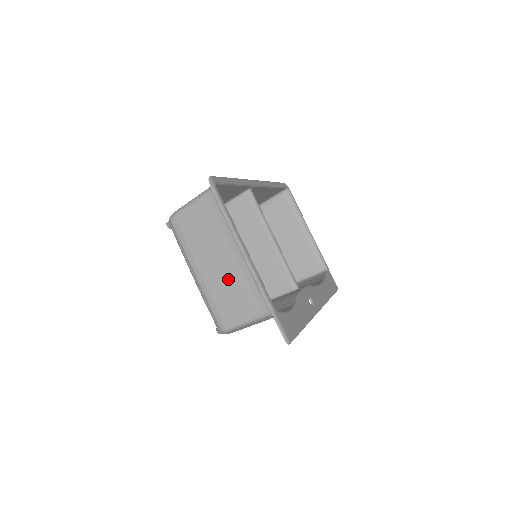
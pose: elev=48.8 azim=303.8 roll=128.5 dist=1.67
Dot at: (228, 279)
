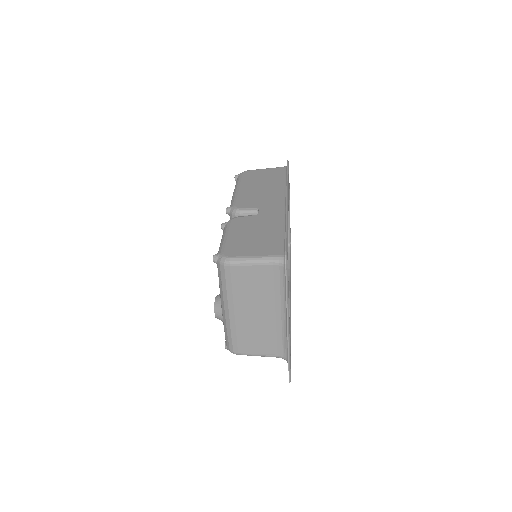
Dot at: (259, 327)
